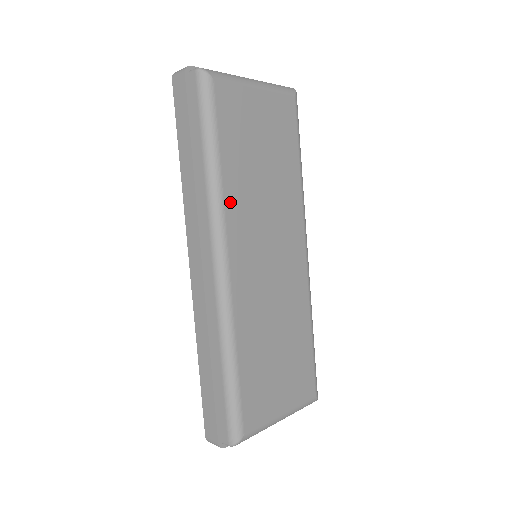
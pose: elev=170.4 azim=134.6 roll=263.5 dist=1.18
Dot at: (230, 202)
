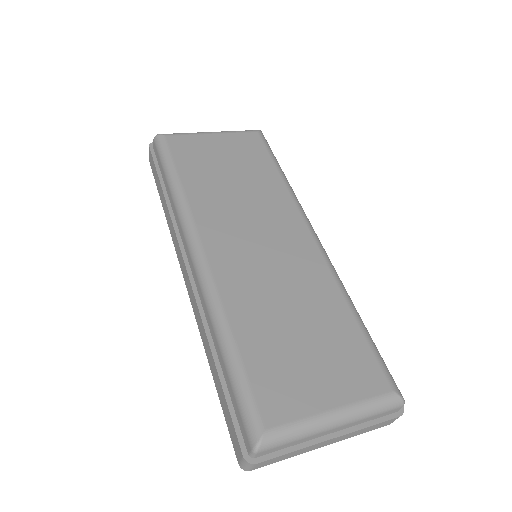
Dot at: (197, 206)
